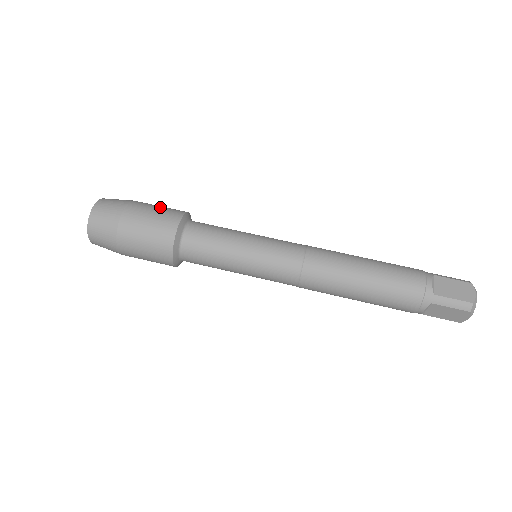
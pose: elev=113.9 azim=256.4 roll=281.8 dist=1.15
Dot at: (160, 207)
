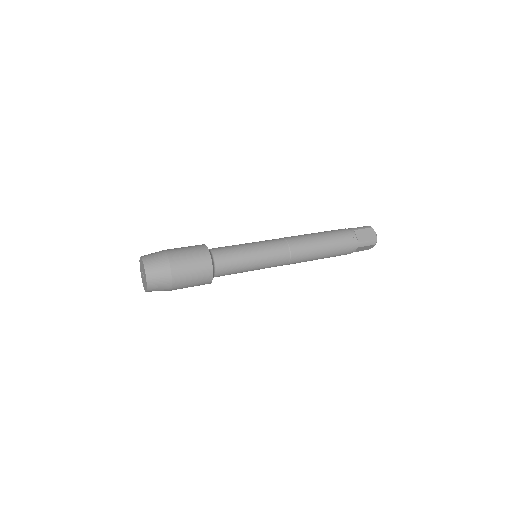
Dot at: occluded
